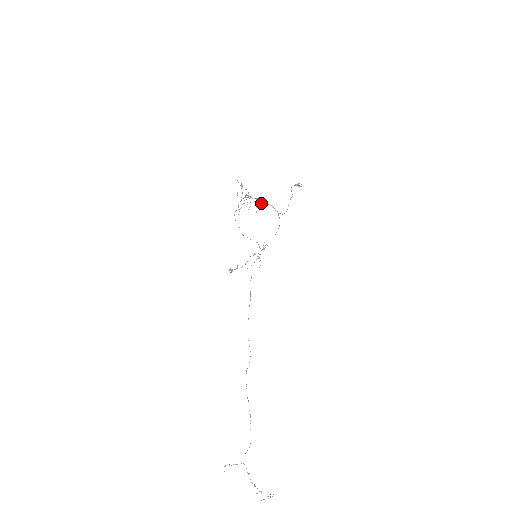
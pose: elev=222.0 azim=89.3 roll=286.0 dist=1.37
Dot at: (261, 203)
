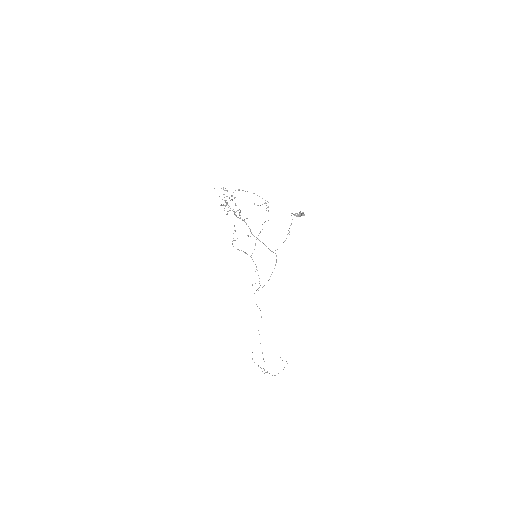
Dot at: occluded
